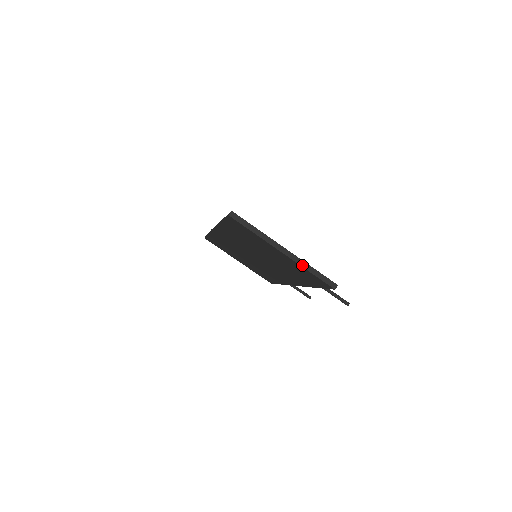
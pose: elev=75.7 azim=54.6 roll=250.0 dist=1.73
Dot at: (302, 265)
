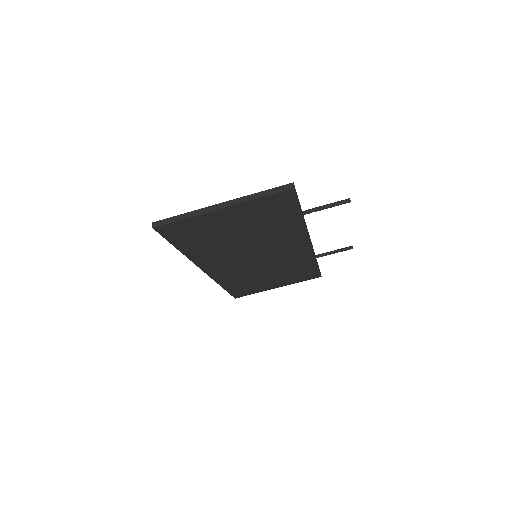
Dot at: (247, 200)
